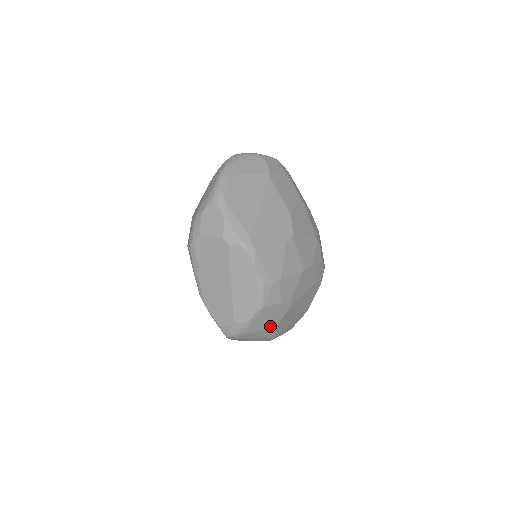
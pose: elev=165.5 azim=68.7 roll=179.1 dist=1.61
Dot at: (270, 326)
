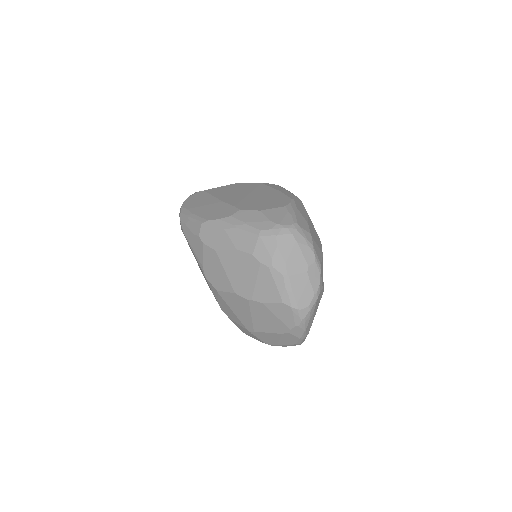
Dot at: occluded
